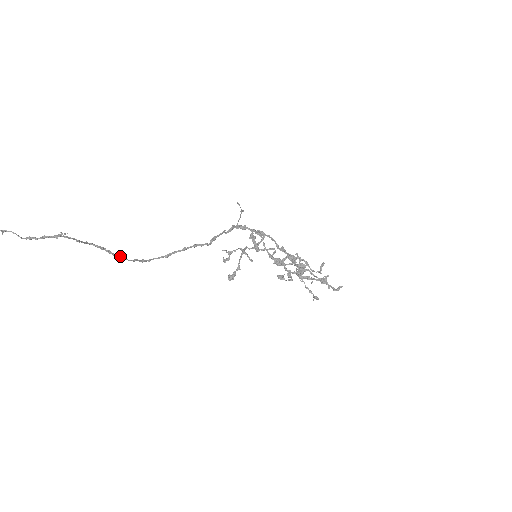
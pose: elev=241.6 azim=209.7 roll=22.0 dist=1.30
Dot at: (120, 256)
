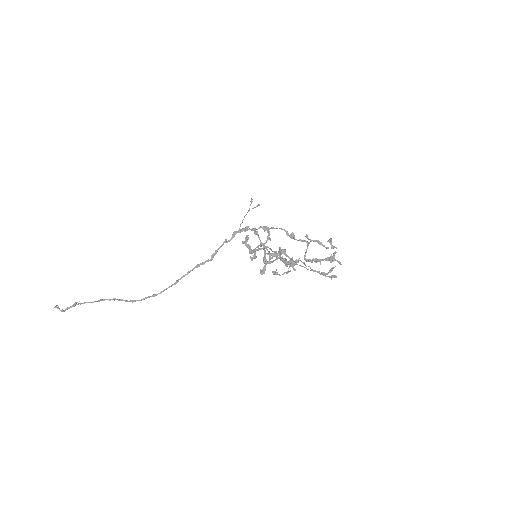
Dot at: (130, 300)
